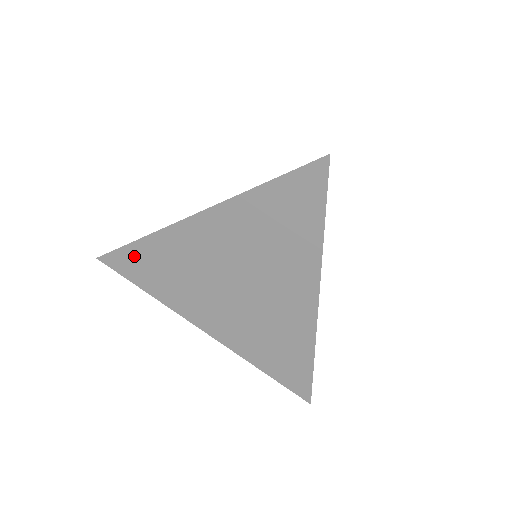
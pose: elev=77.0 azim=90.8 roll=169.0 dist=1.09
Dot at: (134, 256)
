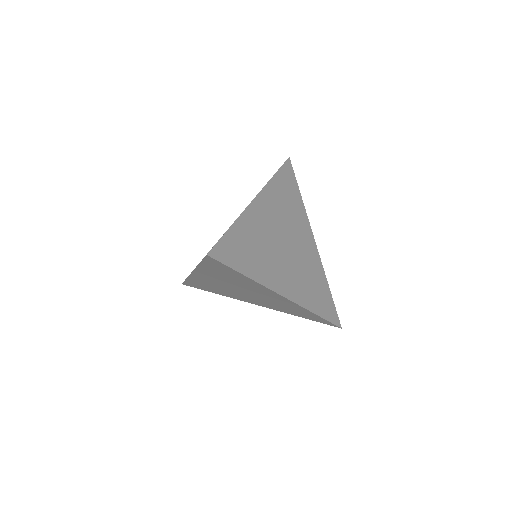
Dot at: (193, 284)
